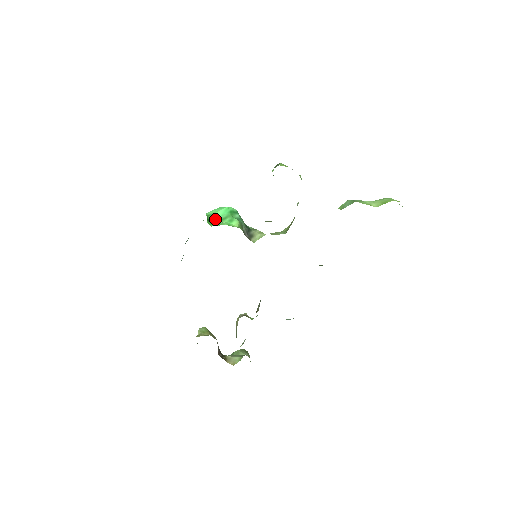
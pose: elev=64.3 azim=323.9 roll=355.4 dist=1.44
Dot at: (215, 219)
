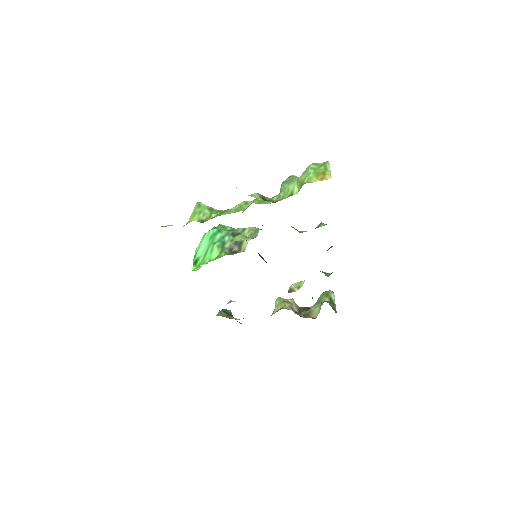
Dot at: (200, 257)
